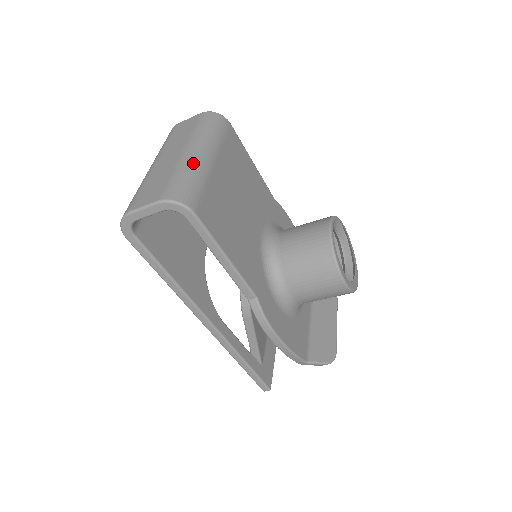
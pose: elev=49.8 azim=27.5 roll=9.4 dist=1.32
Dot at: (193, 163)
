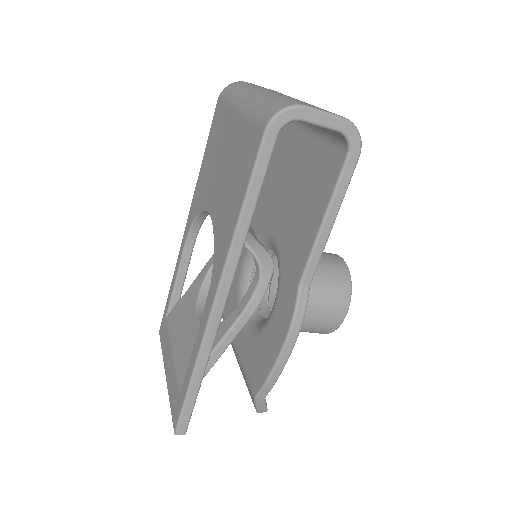
Dot at: occluded
